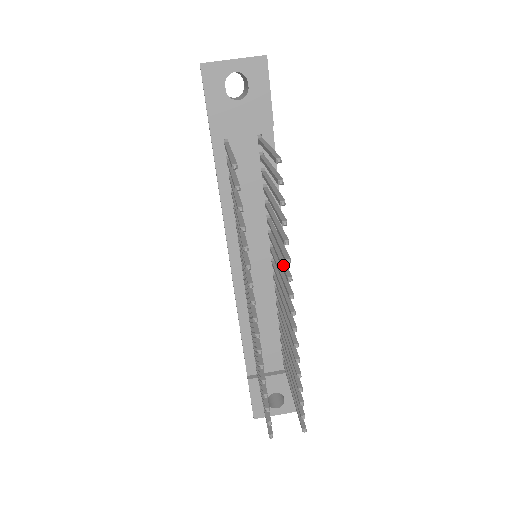
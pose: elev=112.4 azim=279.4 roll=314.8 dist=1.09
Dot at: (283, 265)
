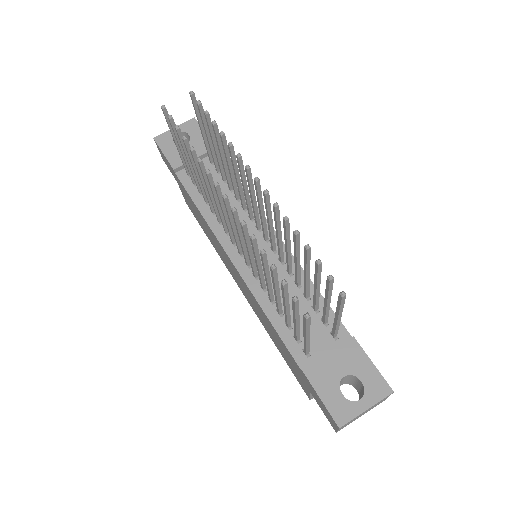
Dot at: (240, 171)
